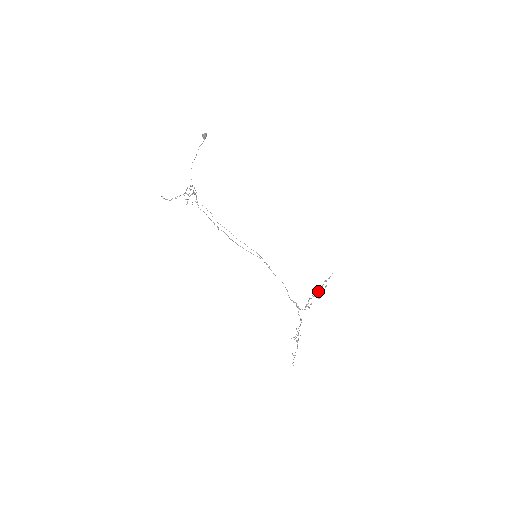
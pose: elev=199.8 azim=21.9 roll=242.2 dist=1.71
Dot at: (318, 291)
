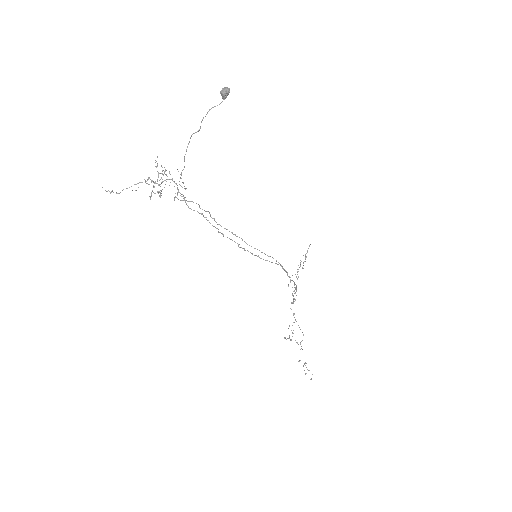
Dot at: occluded
